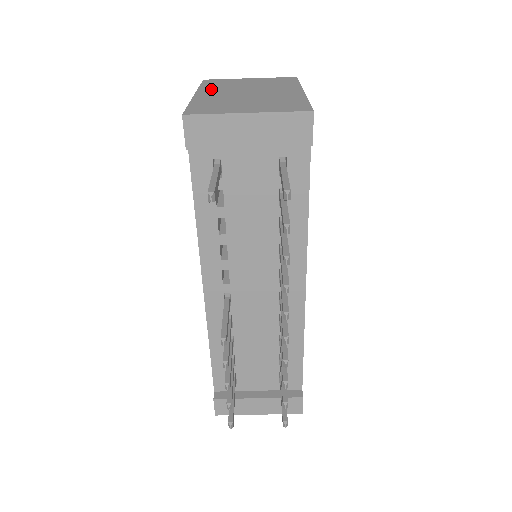
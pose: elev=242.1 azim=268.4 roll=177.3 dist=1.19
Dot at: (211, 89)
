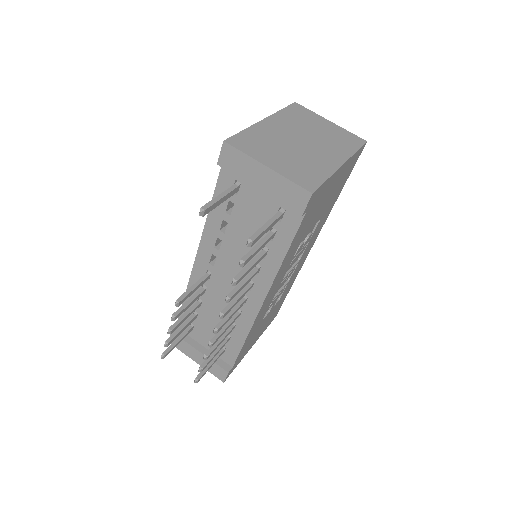
Dot at: (283, 119)
